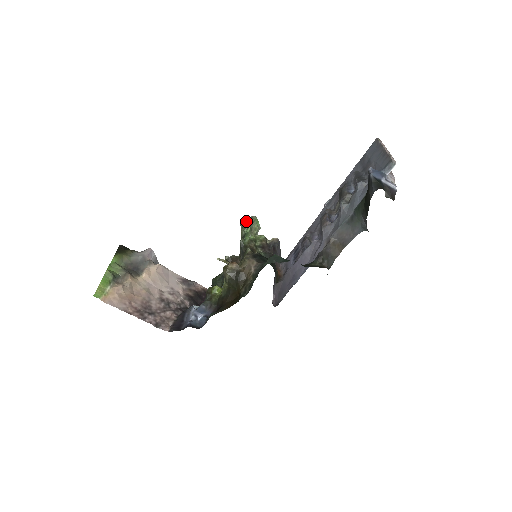
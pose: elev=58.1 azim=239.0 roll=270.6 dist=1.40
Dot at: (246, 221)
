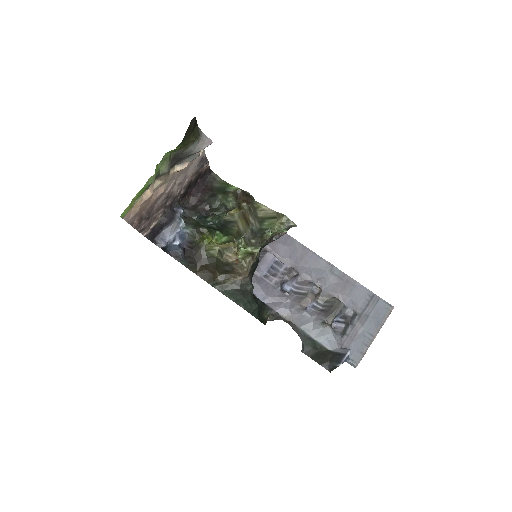
Dot at: (288, 228)
